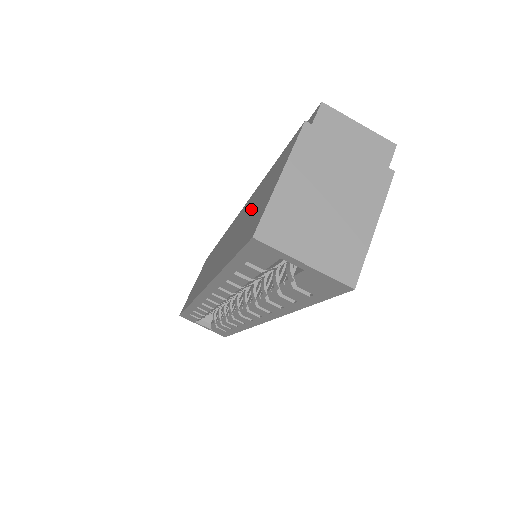
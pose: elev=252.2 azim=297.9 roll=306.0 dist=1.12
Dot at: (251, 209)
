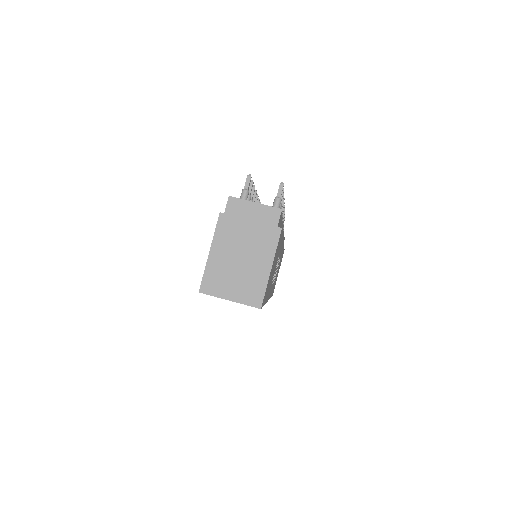
Dot at: occluded
